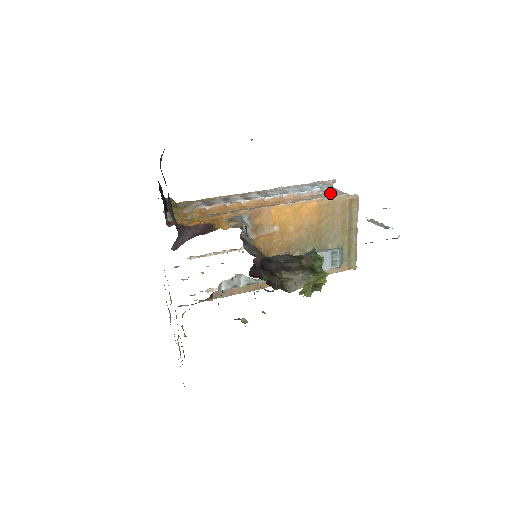
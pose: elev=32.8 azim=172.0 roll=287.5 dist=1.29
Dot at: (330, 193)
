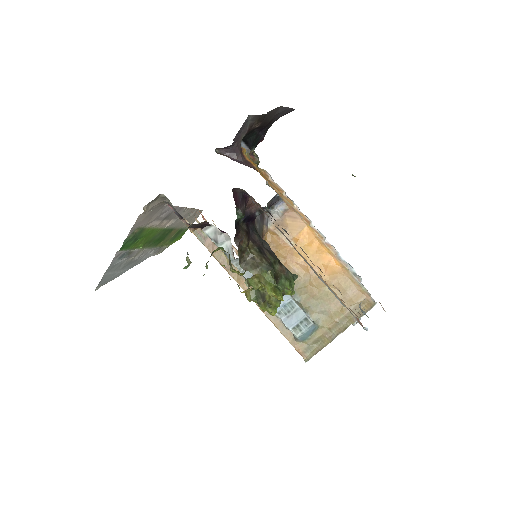
Dot at: occluded
